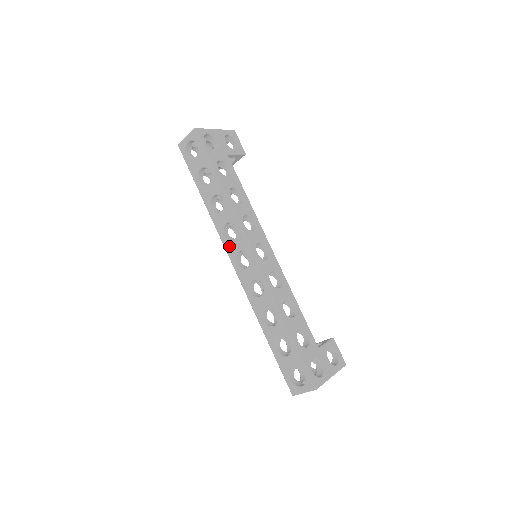
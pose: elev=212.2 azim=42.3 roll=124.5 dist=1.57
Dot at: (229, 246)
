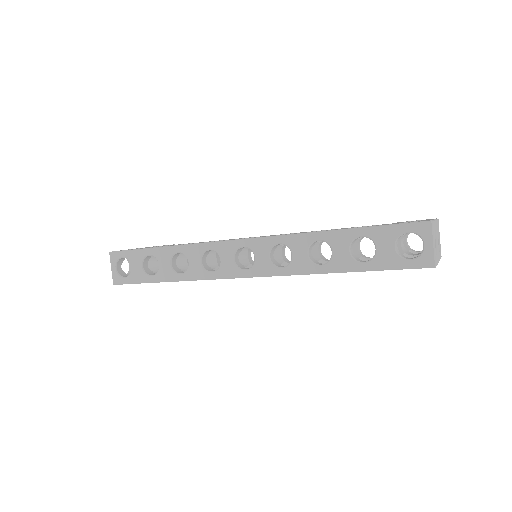
Dot at: (224, 270)
